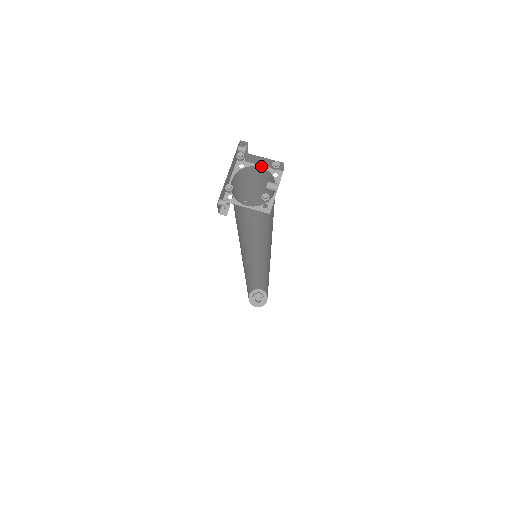
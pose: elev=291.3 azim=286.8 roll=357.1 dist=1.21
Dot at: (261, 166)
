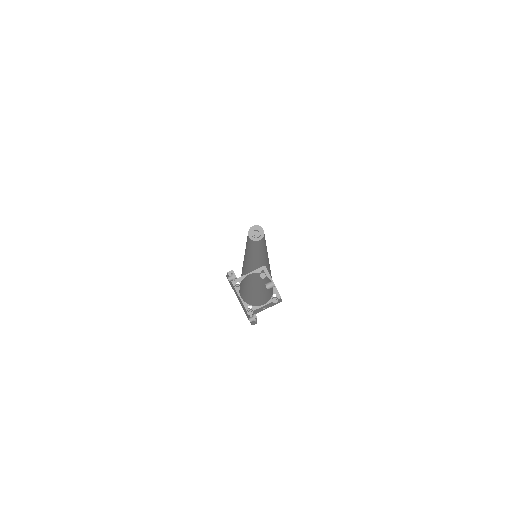
Dot at: occluded
